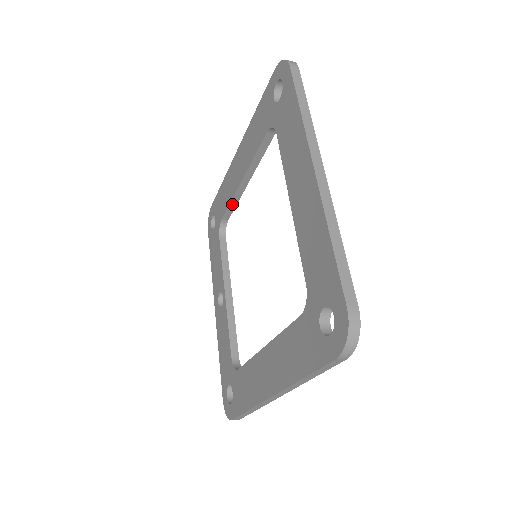
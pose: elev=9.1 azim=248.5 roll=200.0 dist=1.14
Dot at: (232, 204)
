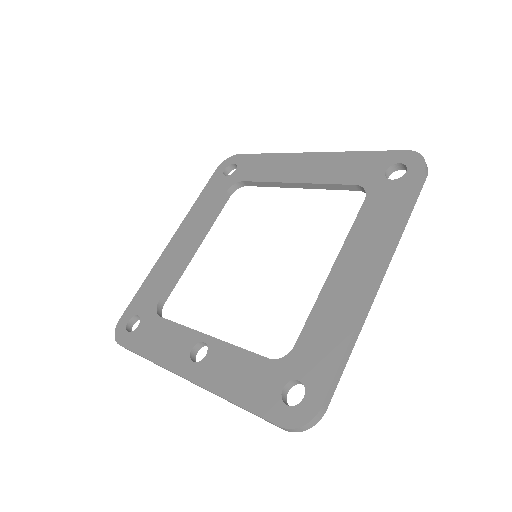
Dot at: (176, 276)
